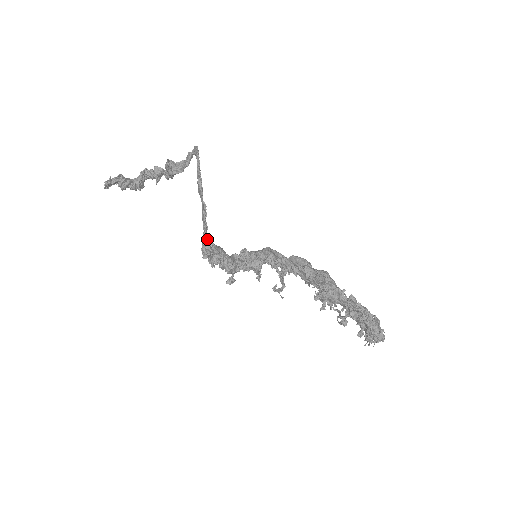
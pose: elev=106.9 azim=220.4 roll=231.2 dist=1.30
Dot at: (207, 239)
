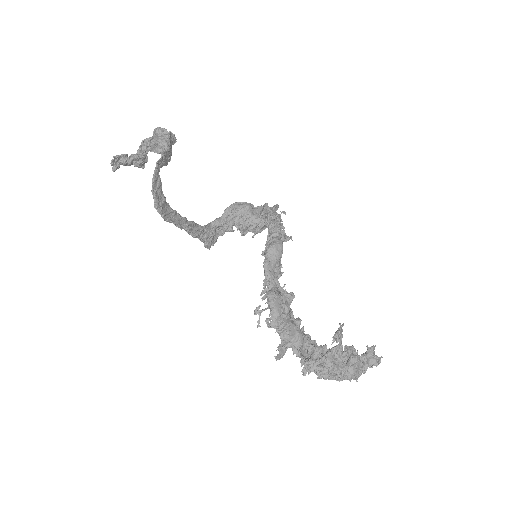
Dot at: (204, 239)
